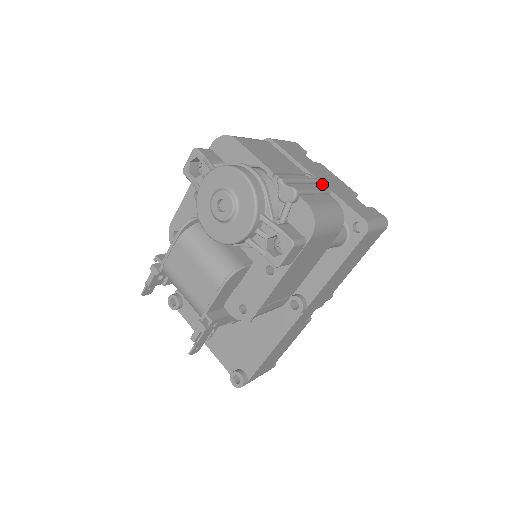
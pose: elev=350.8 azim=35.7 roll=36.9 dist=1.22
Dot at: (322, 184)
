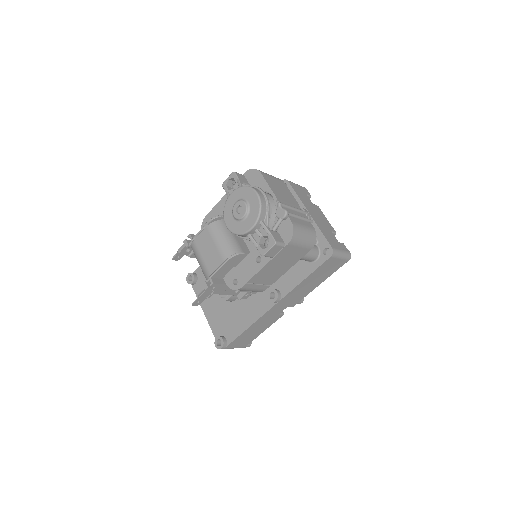
Dot at: (312, 218)
